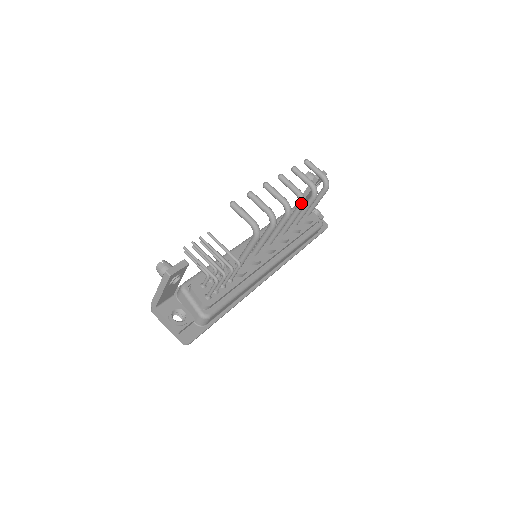
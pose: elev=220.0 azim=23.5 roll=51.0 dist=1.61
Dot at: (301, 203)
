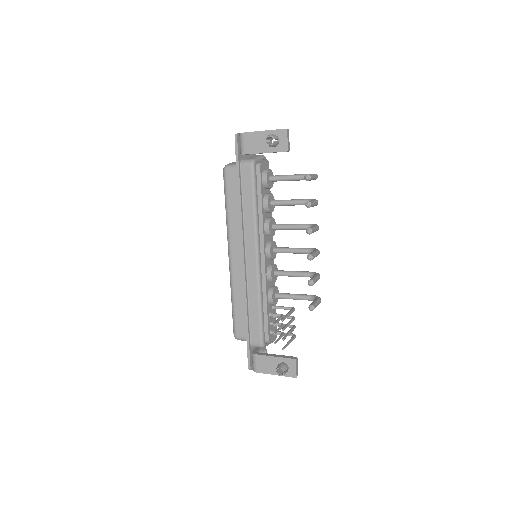
Dot at: occluded
